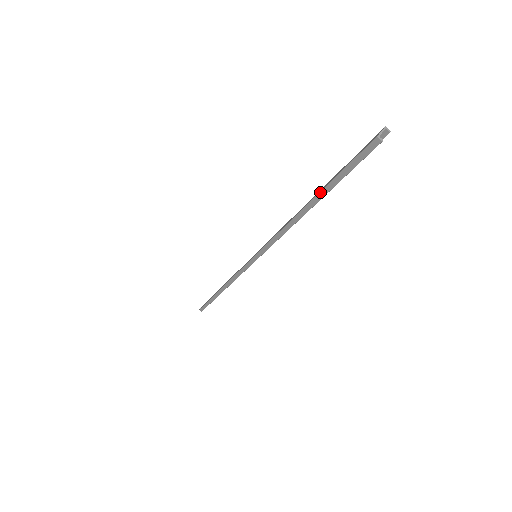
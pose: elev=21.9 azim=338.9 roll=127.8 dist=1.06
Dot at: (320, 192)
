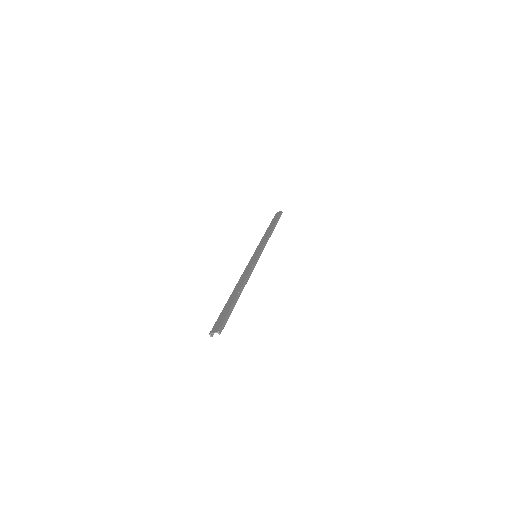
Dot at: (226, 303)
